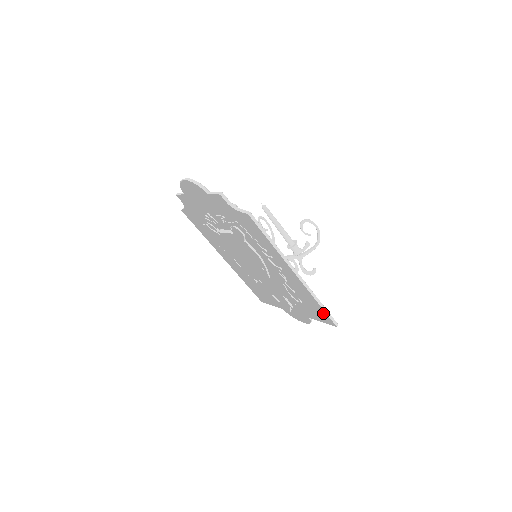
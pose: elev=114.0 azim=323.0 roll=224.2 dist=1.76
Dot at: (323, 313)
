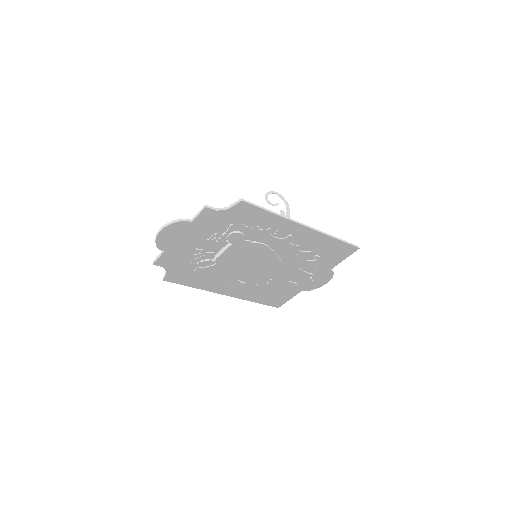
Dot at: (341, 248)
